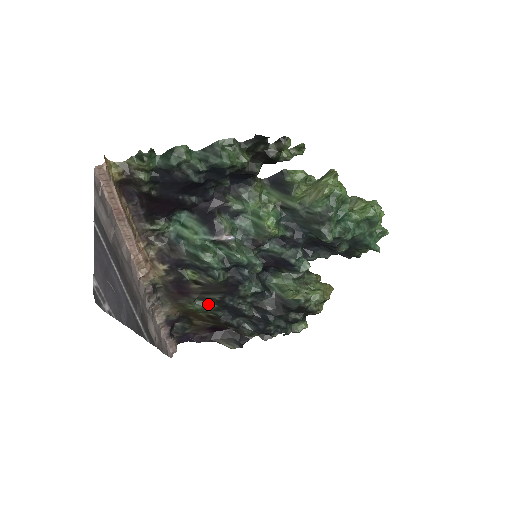
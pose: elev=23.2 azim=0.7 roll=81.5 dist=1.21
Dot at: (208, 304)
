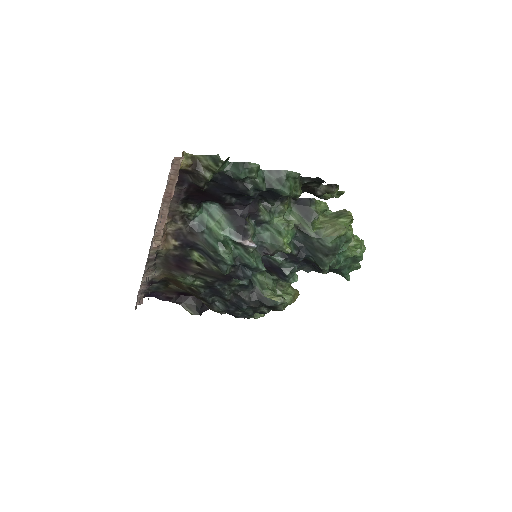
Dot at: (197, 281)
